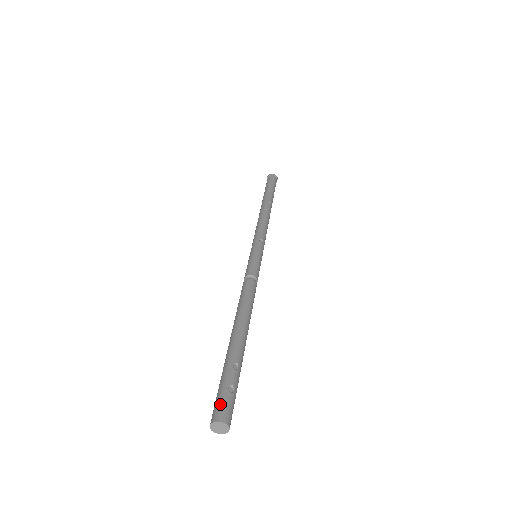
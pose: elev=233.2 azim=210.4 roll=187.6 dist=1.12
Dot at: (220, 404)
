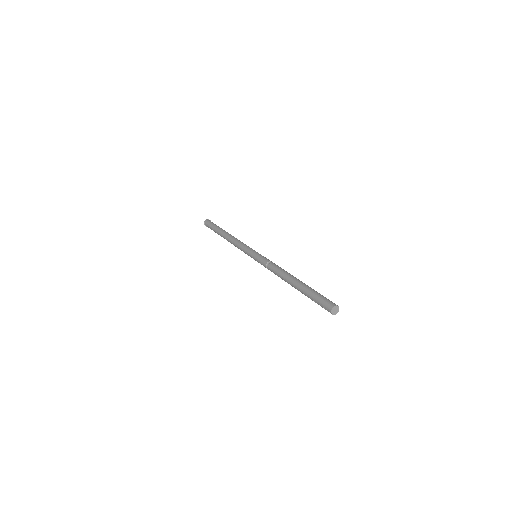
Dot at: (329, 301)
